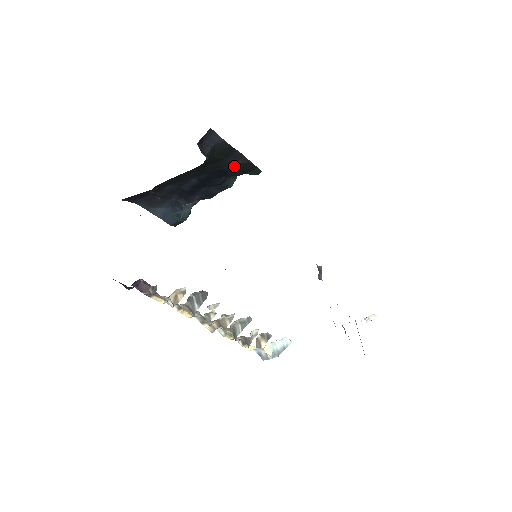
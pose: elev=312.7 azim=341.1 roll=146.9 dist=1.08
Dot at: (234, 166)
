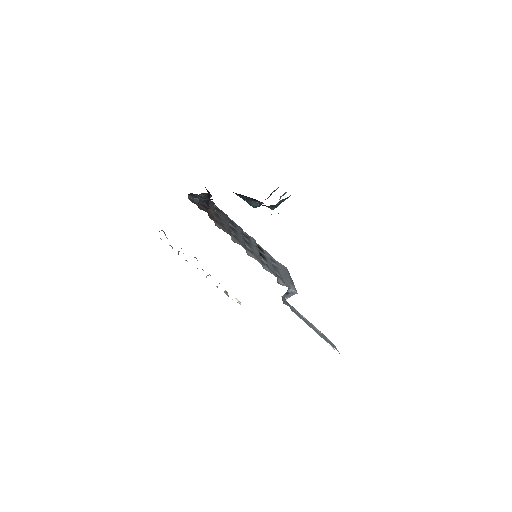
Dot at: occluded
